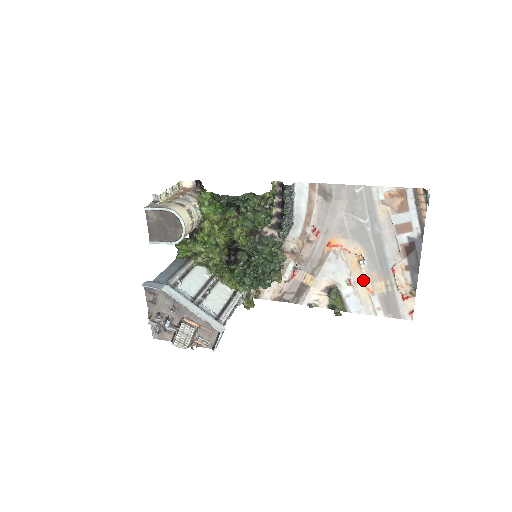
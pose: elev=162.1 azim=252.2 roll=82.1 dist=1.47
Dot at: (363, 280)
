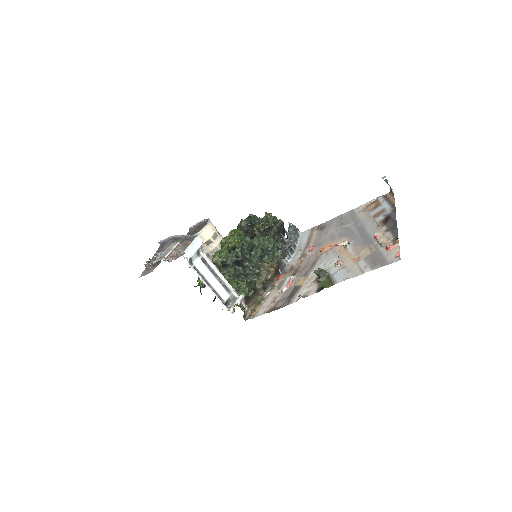
Dot at: (349, 256)
